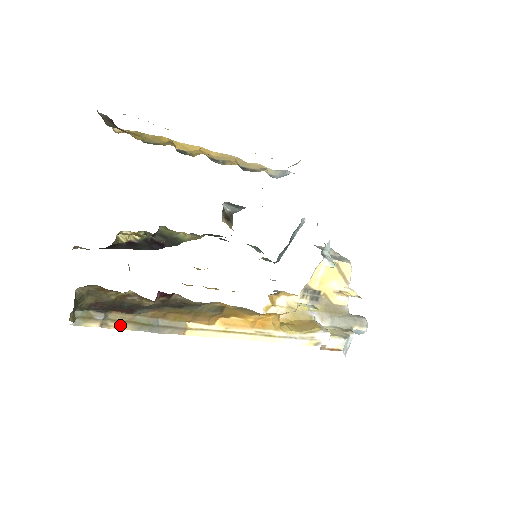
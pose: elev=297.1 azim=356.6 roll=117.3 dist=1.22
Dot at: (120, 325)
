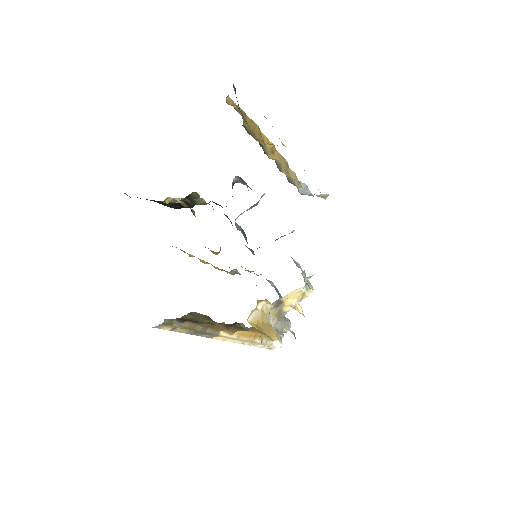
Dot at: (182, 330)
